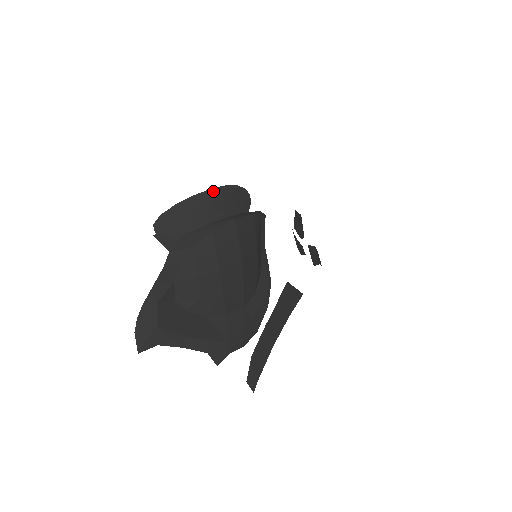
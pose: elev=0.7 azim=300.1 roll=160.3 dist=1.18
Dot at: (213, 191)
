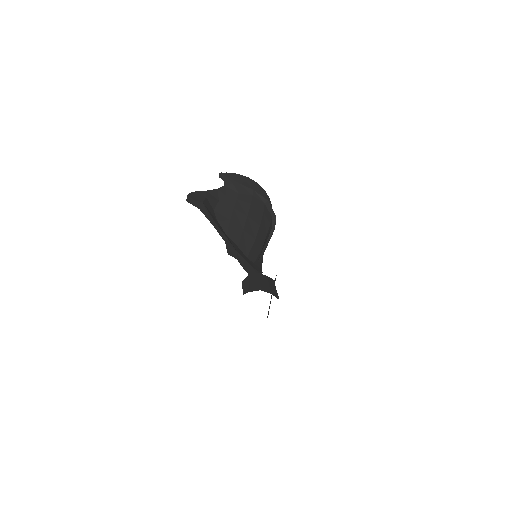
Dot at: (258, 185)
